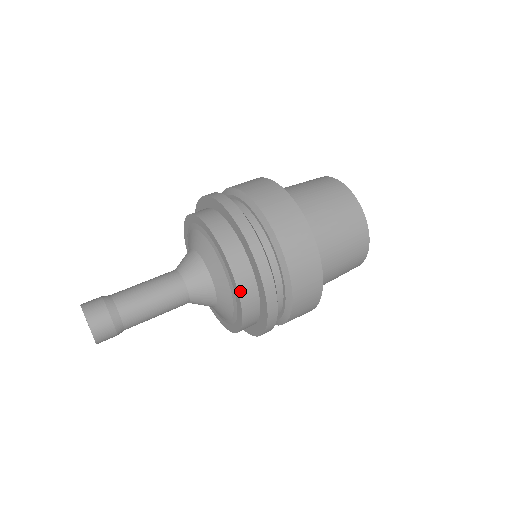
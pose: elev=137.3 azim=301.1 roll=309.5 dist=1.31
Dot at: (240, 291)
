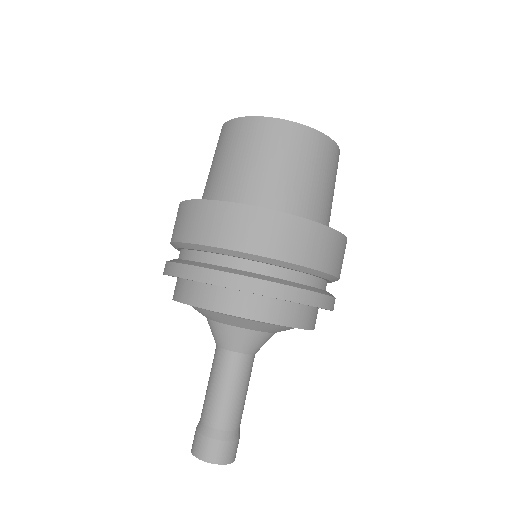
Dot at: occluded
